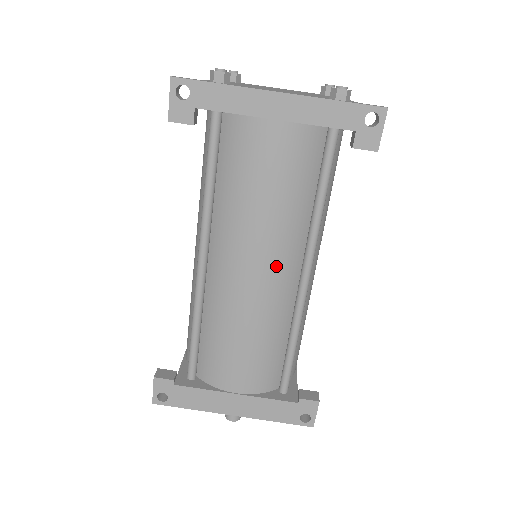
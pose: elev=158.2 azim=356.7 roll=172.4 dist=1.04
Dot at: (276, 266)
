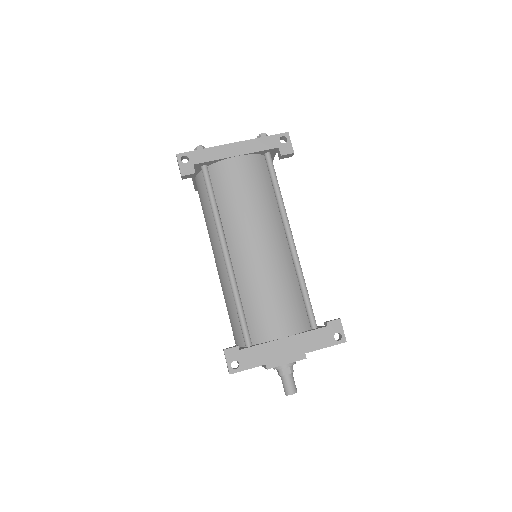
Dot at: (271, 236)
